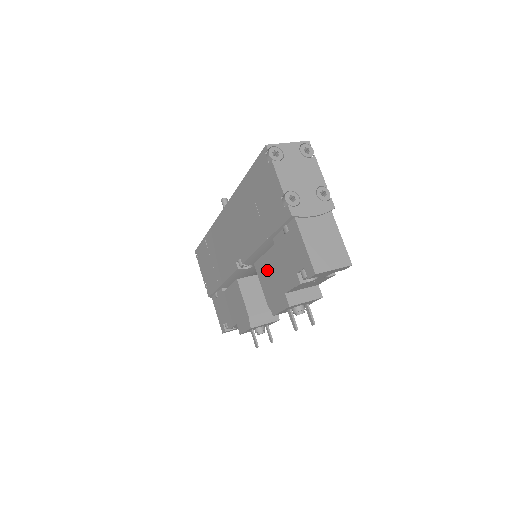
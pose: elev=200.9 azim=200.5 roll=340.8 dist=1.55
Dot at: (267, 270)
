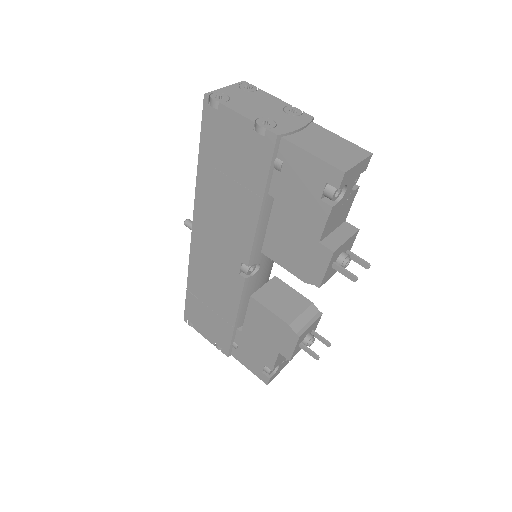
Dot at: (281, 240)
